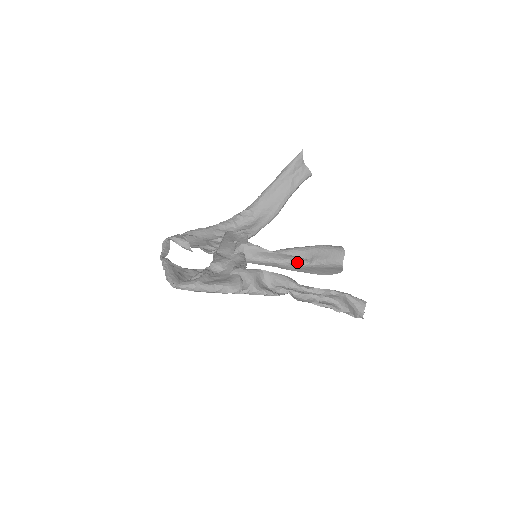
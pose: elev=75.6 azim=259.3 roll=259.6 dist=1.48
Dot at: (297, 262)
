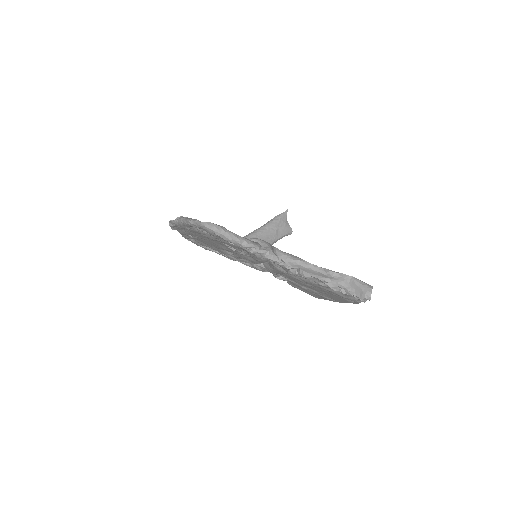
Dot at: occluded
